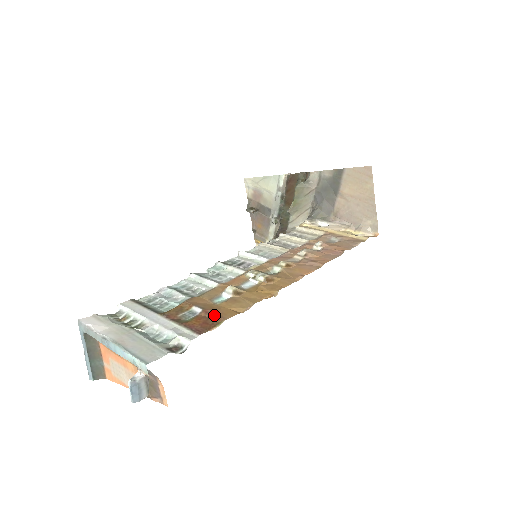
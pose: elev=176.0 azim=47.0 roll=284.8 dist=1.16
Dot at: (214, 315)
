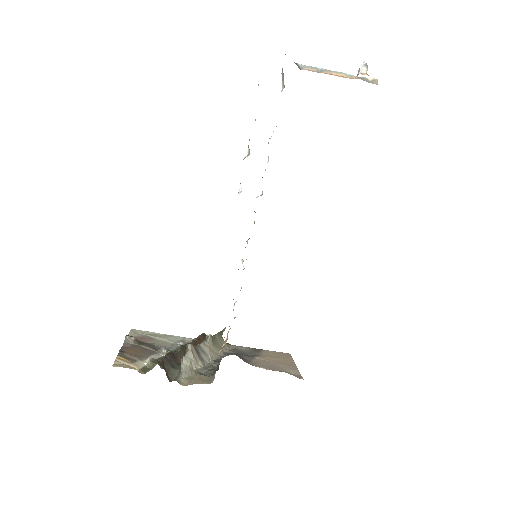
Dot at: occluded
